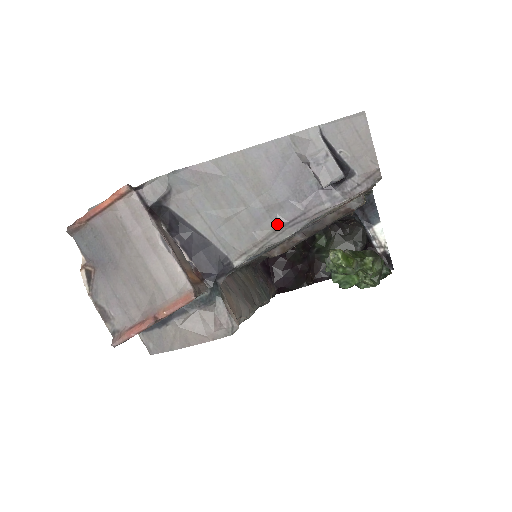
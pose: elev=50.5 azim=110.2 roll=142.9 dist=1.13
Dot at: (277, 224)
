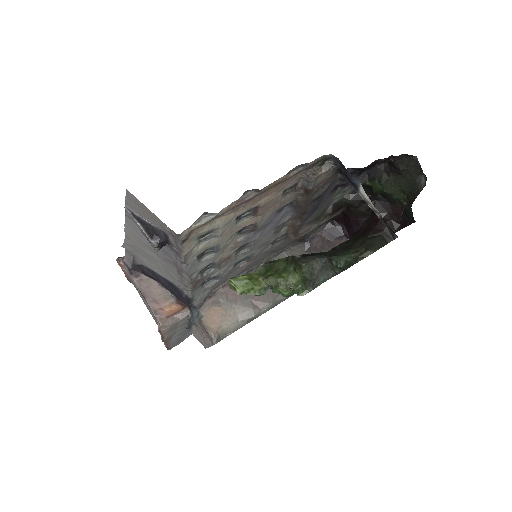
Dot at: (176, 272)
